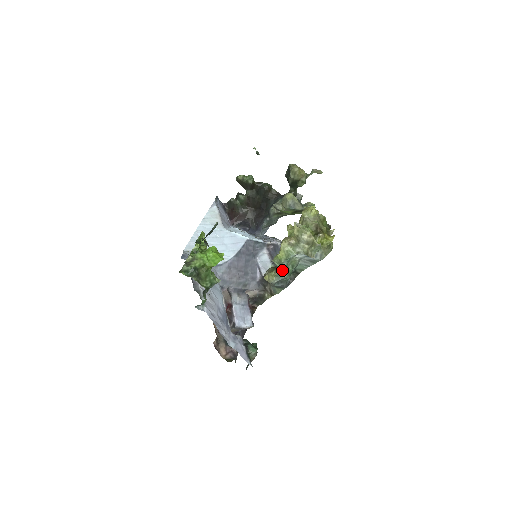
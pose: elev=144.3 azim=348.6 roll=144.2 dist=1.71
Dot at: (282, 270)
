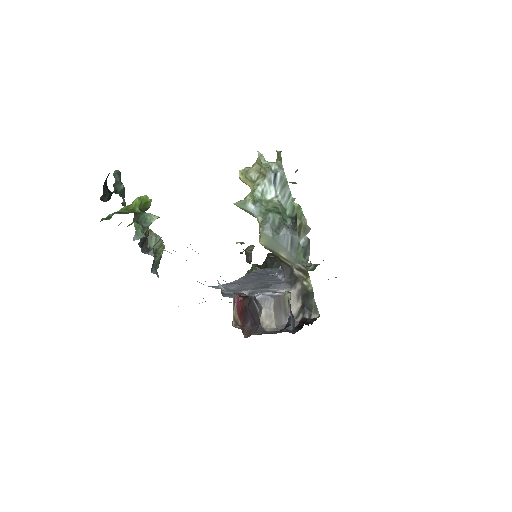
Dot at: (262, 213)
